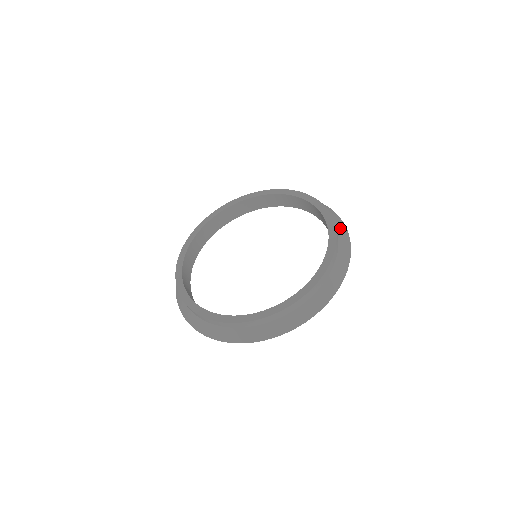
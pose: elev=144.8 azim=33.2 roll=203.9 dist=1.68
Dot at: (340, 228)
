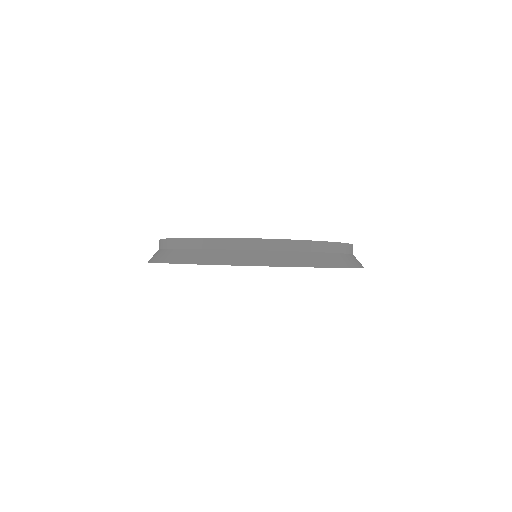
Dot at: occluded
